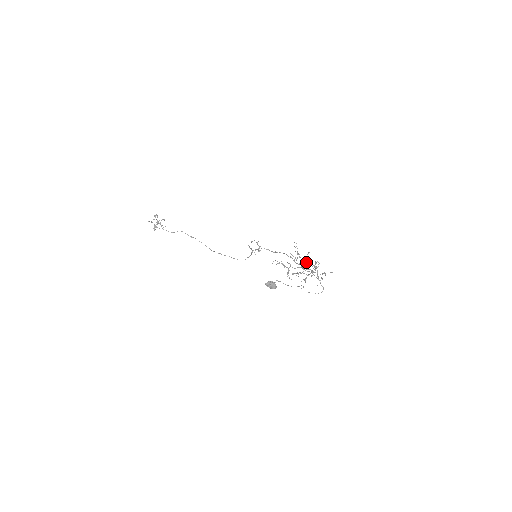
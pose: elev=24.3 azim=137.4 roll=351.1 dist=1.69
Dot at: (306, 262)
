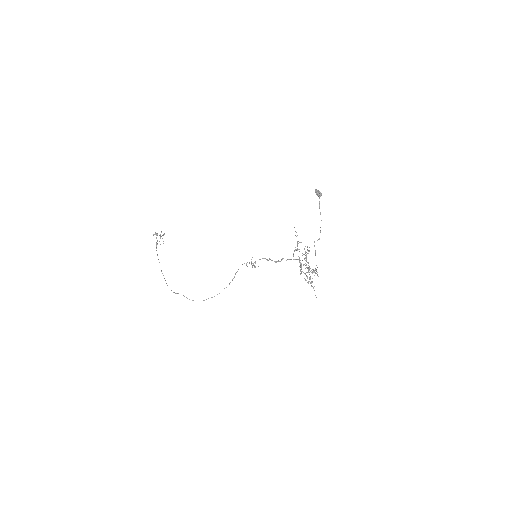
Dot at: occluded
